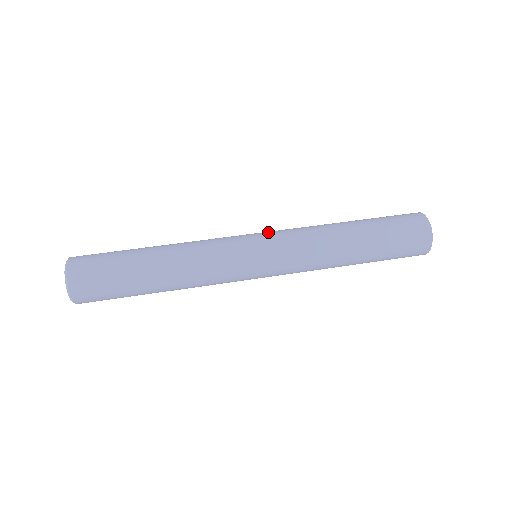
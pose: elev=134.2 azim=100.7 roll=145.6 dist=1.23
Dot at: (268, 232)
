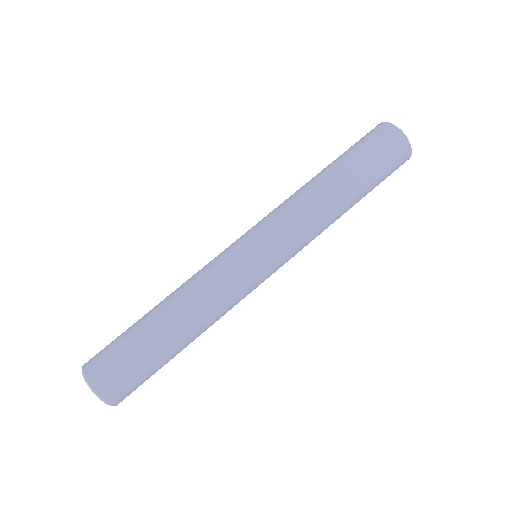
Dot at: (256, 228)
